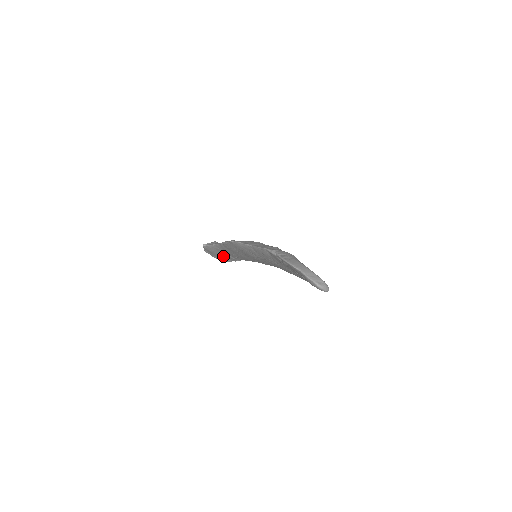
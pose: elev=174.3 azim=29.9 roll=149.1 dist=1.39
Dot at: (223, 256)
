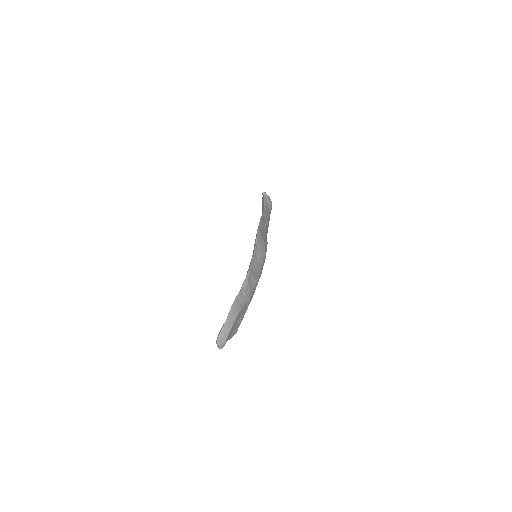
Dot at: occluded
